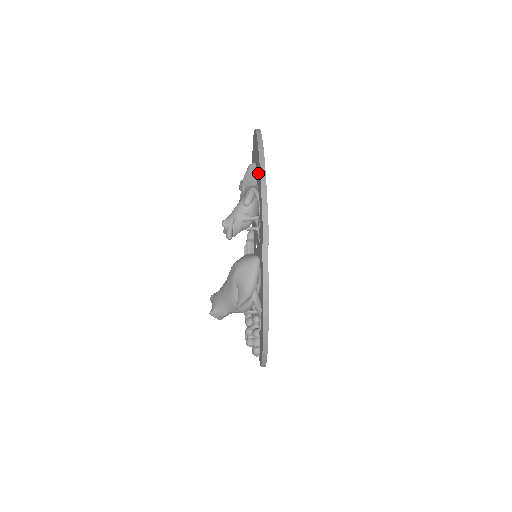
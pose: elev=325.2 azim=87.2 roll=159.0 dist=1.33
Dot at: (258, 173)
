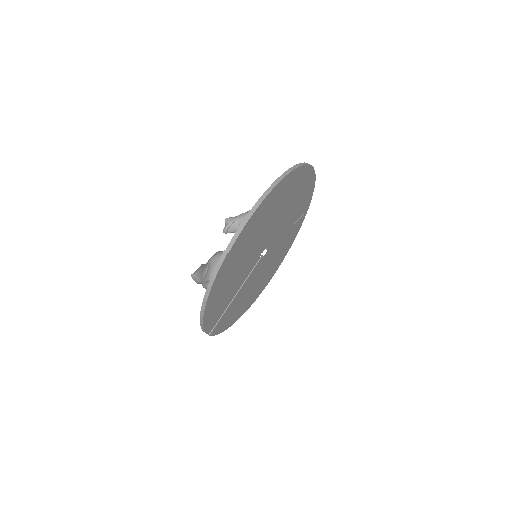
Dot at: occluded
